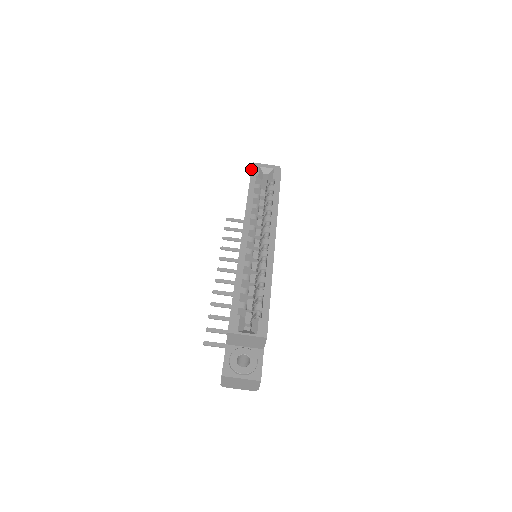
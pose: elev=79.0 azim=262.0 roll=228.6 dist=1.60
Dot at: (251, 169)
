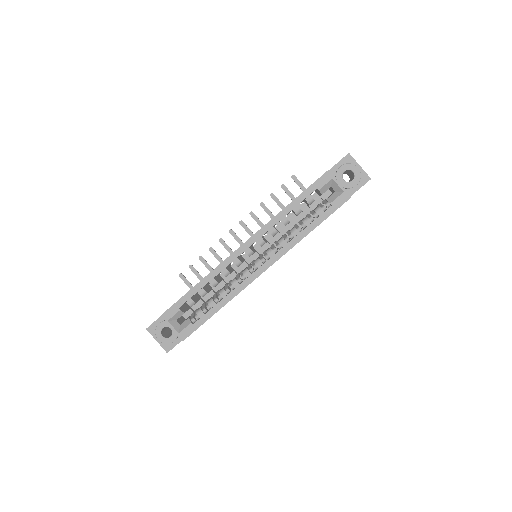
Dot at: (321, 176)
